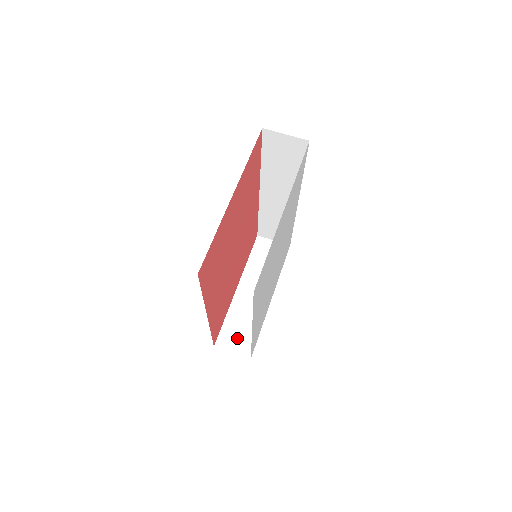
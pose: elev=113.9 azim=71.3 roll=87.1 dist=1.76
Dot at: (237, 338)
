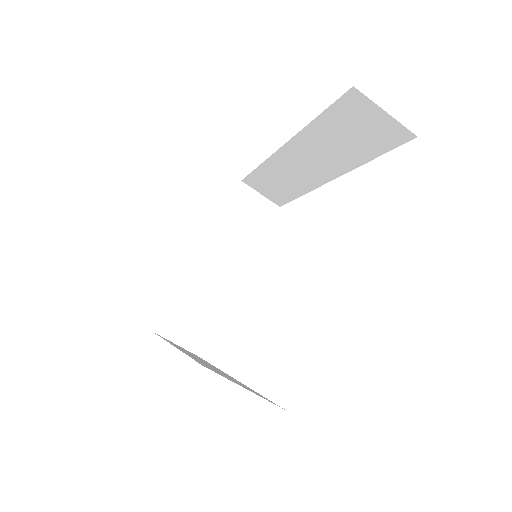
Dot at: (186, 325)
